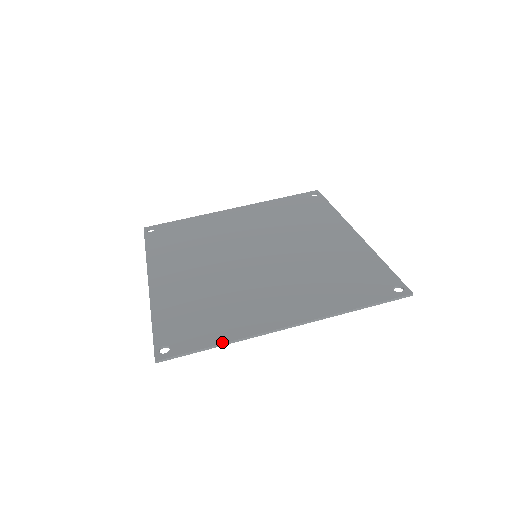
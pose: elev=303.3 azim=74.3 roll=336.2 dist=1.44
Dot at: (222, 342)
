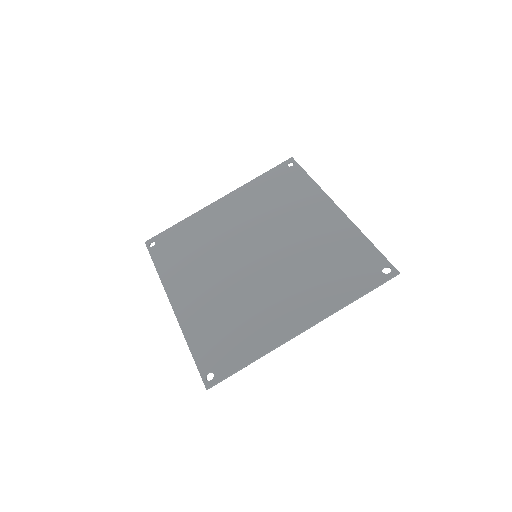
Dot at: (254, 359)
